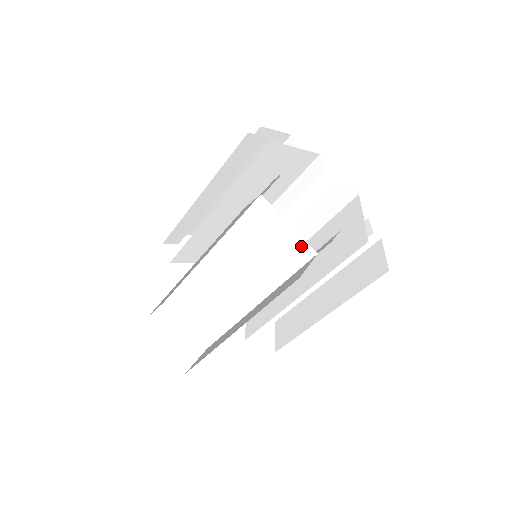
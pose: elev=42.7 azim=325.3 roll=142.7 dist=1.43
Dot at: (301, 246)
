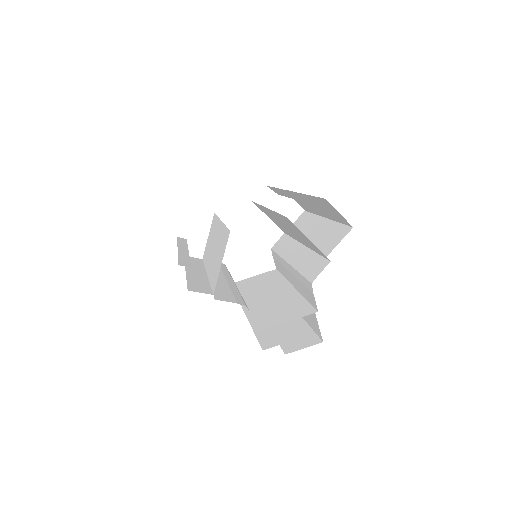
Dot at: (300, 309)
